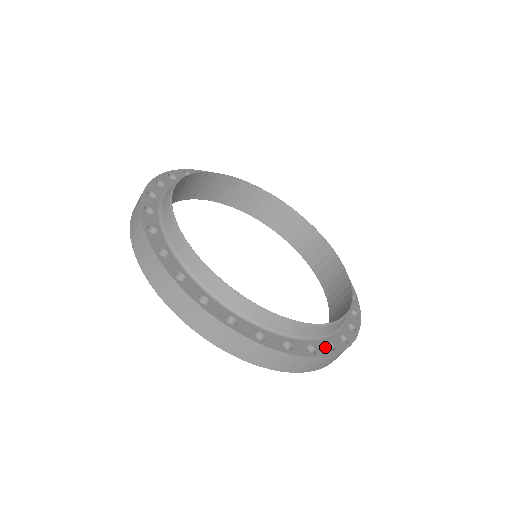
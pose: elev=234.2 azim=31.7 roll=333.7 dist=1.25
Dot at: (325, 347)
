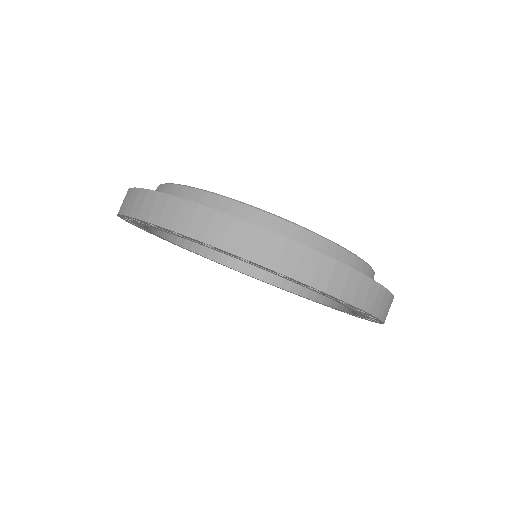
Dot at: occluded
